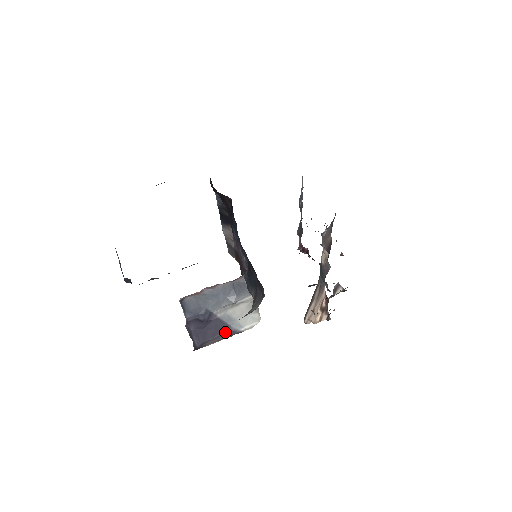
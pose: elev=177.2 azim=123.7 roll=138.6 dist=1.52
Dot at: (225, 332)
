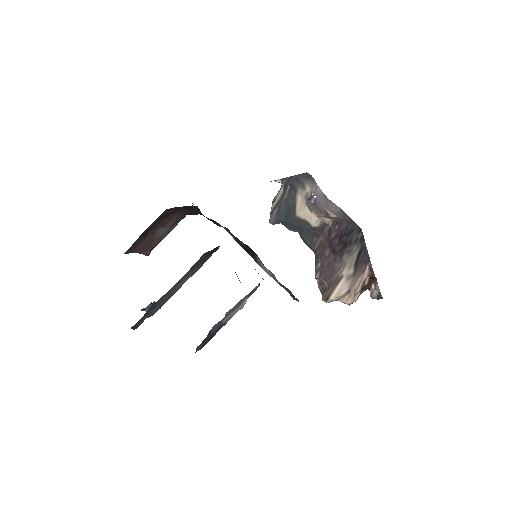
Dot at: occluded
